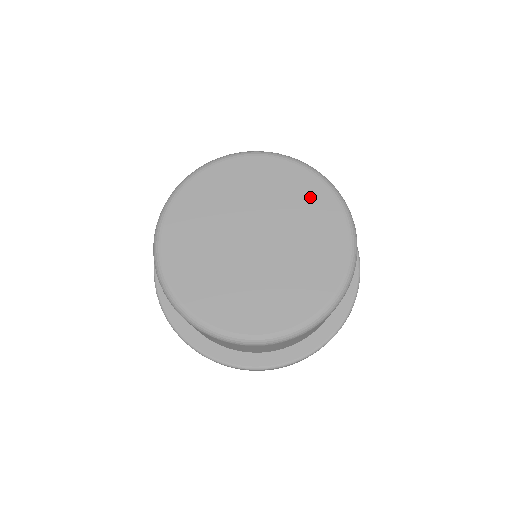
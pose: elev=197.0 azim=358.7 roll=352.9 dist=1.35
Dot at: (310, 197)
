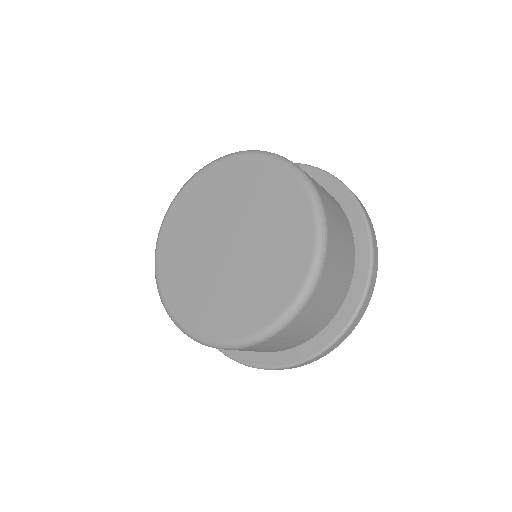
Dot at: (292, 227)
